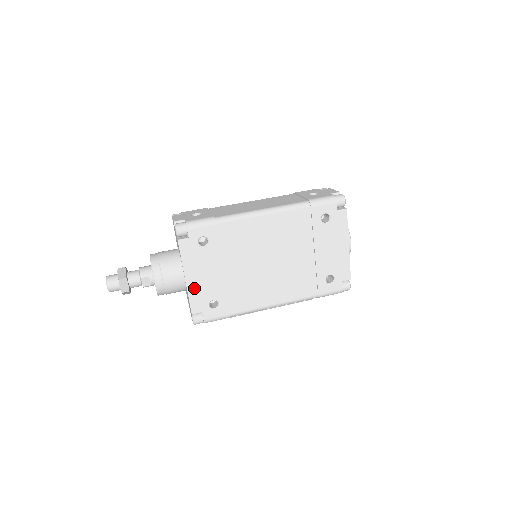
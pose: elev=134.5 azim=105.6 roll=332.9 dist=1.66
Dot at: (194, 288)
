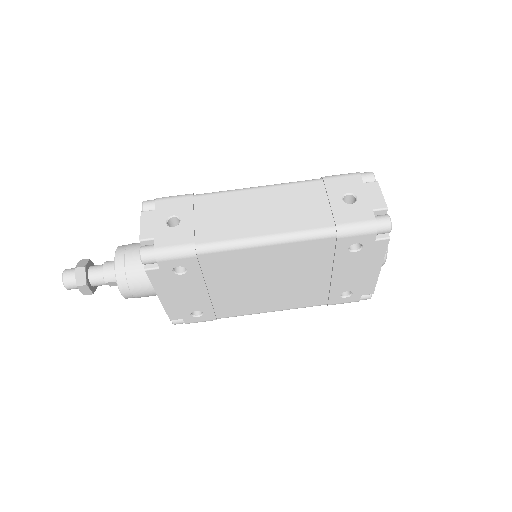
Dot at: (171, 304)
